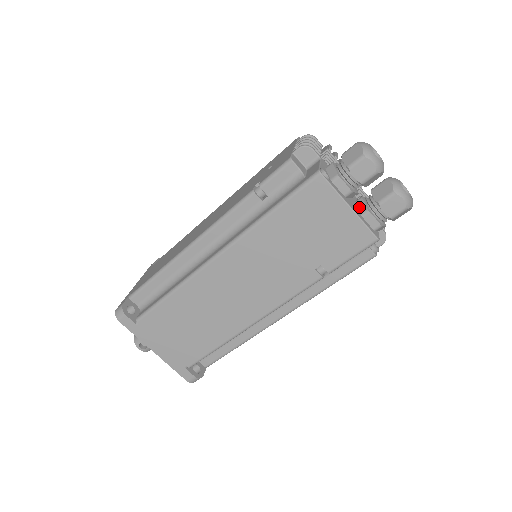
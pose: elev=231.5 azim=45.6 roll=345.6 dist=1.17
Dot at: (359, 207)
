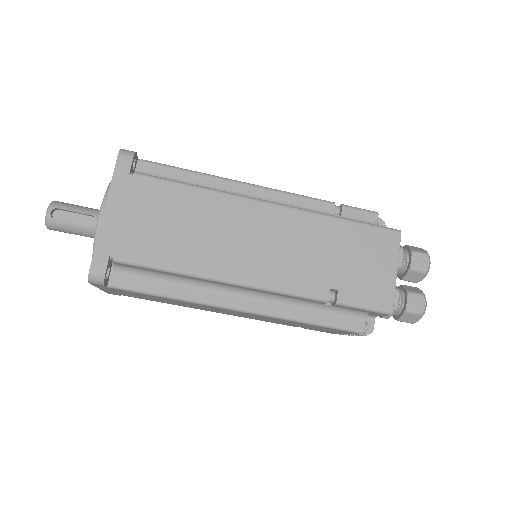
Dot at: occluded
